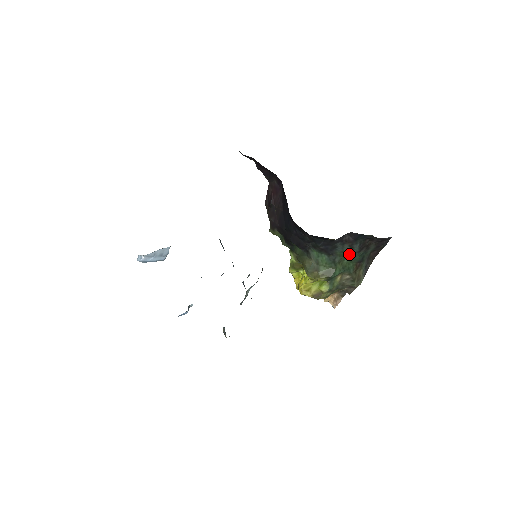
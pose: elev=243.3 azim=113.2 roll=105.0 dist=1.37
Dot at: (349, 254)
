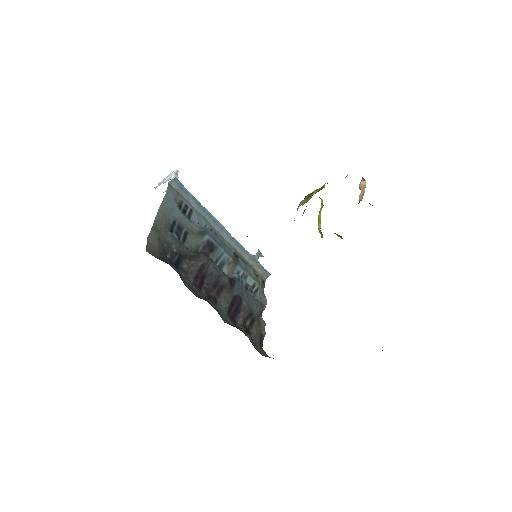
Dot at: occluded
